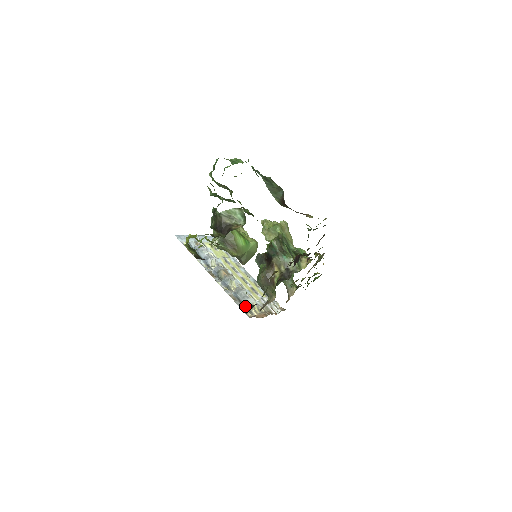
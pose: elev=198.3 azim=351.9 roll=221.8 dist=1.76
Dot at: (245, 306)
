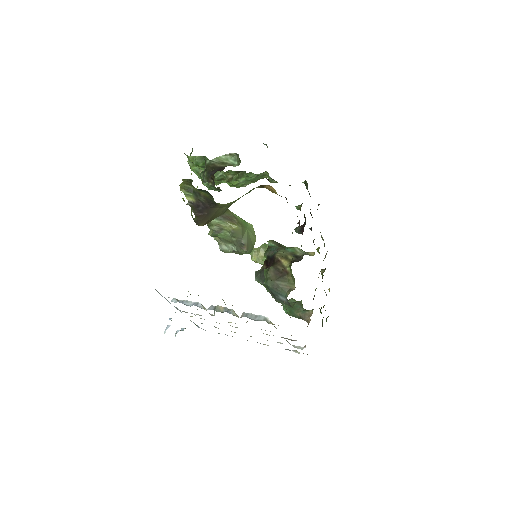
Dot at: (262, 320)
